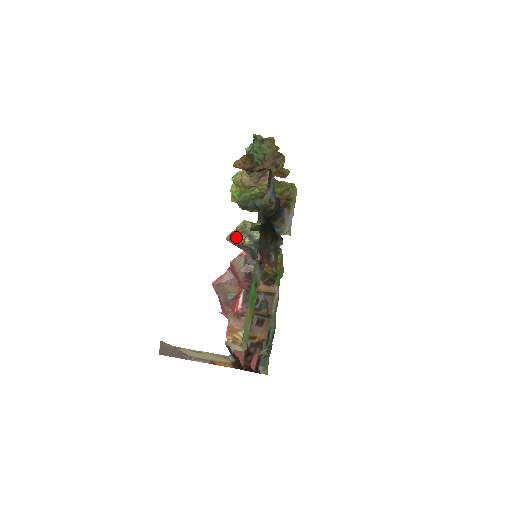
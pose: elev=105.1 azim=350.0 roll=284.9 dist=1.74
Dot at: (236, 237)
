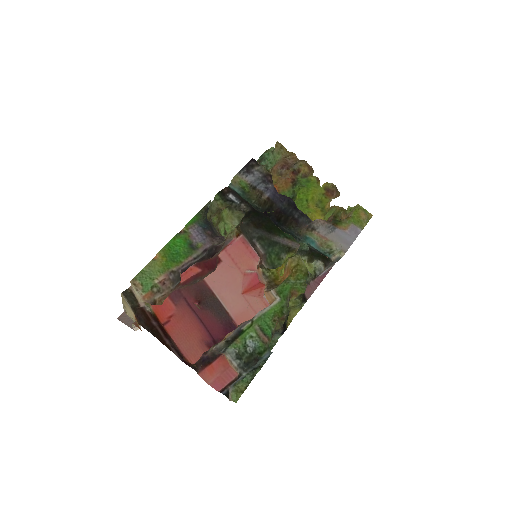
Dot at: occluded
